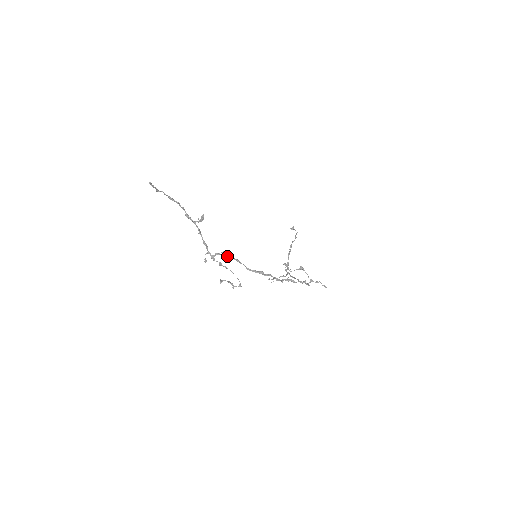
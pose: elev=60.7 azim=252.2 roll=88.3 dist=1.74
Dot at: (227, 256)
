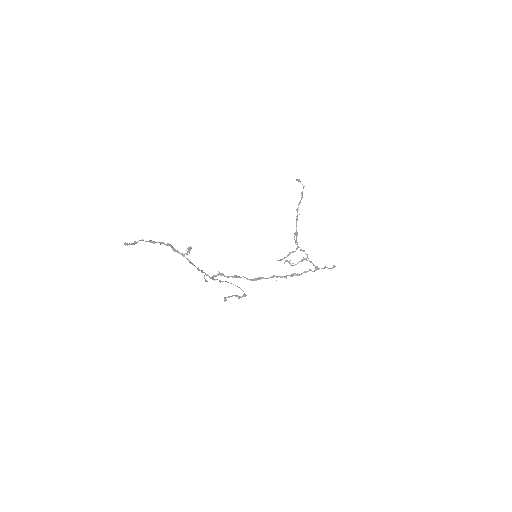
Dot at: (224, 276)
